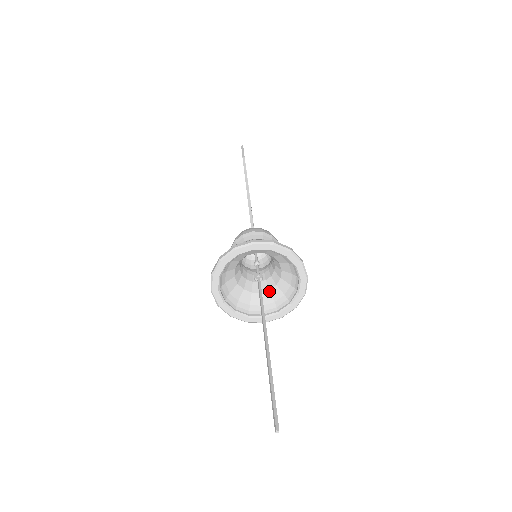
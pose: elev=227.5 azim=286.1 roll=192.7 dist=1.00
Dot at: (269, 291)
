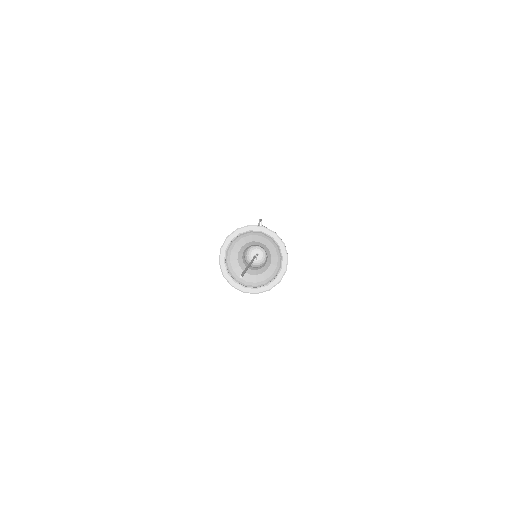
Dot at: (262, 274)
